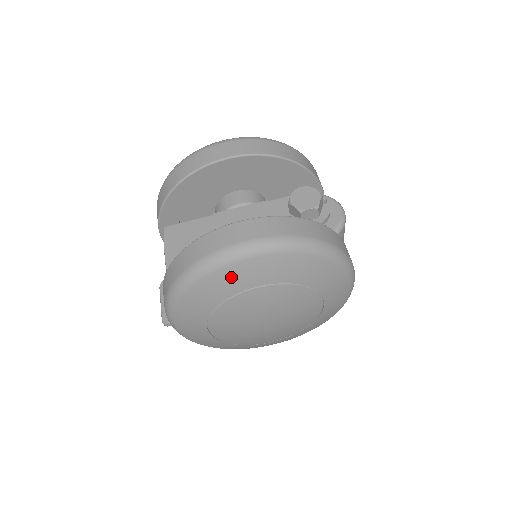
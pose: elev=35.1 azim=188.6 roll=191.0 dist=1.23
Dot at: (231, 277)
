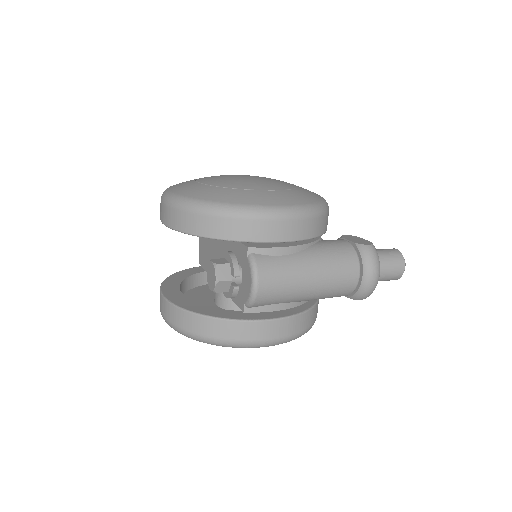
Dot at: occluded
